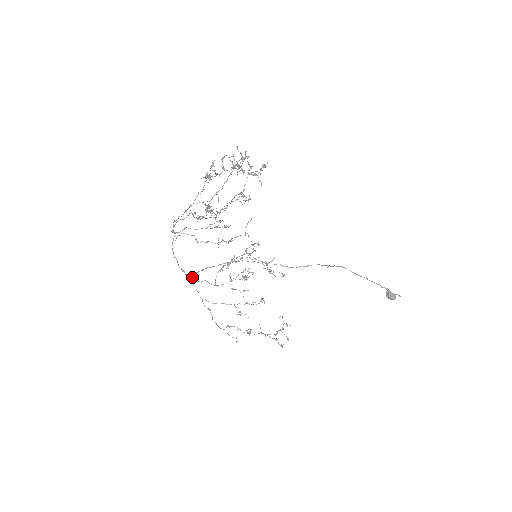
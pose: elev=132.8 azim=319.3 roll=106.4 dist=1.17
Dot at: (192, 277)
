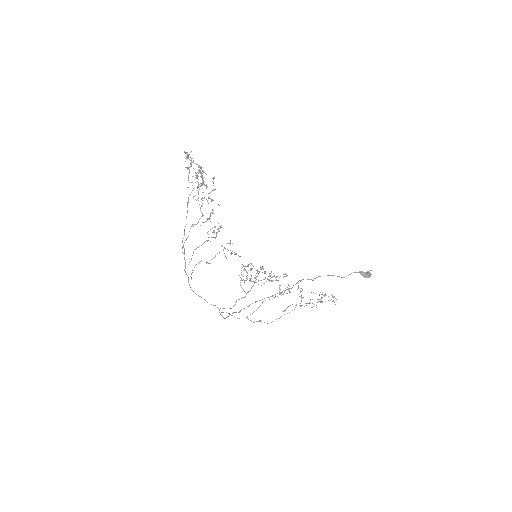
Dot at: occluded
